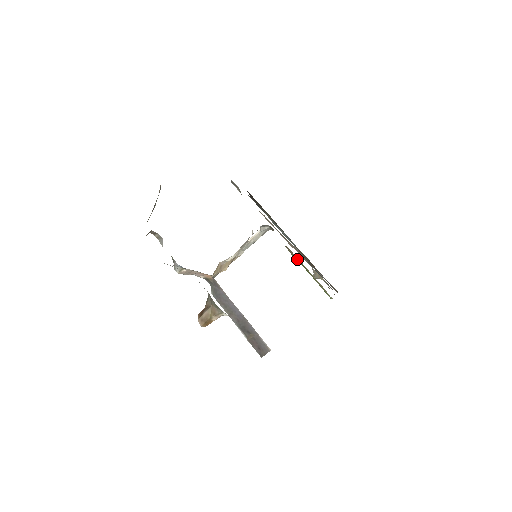
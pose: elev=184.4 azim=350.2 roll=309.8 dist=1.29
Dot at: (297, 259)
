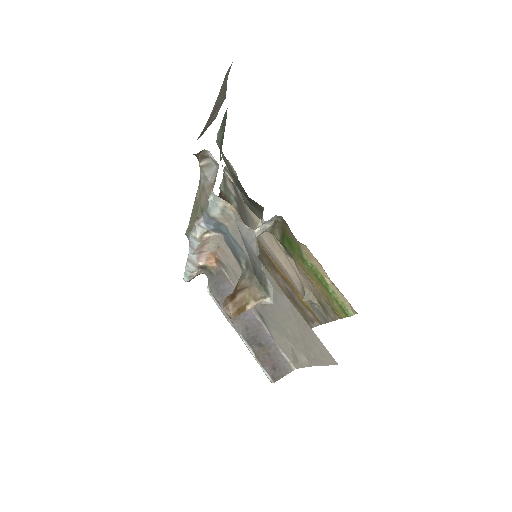
Dot at: (312, 263)
